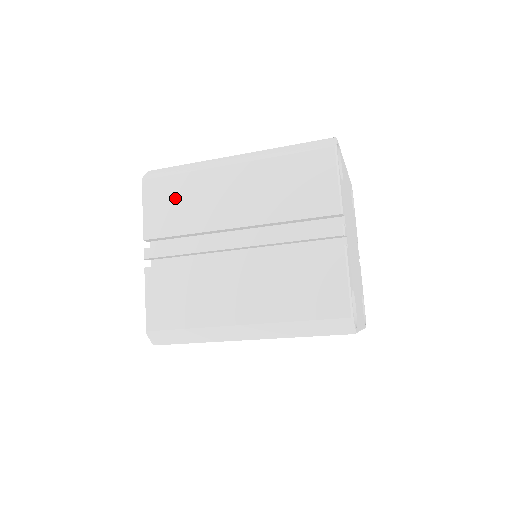
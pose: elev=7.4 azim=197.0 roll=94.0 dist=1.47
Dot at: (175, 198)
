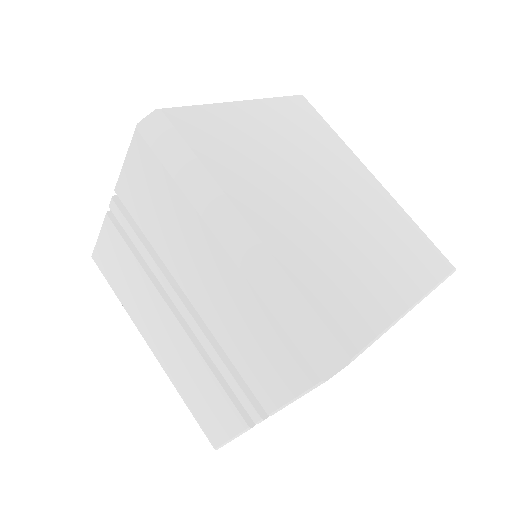
Dot at: (154, 193)
